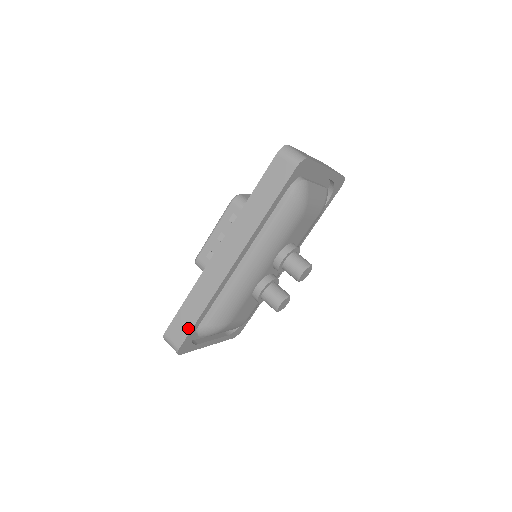
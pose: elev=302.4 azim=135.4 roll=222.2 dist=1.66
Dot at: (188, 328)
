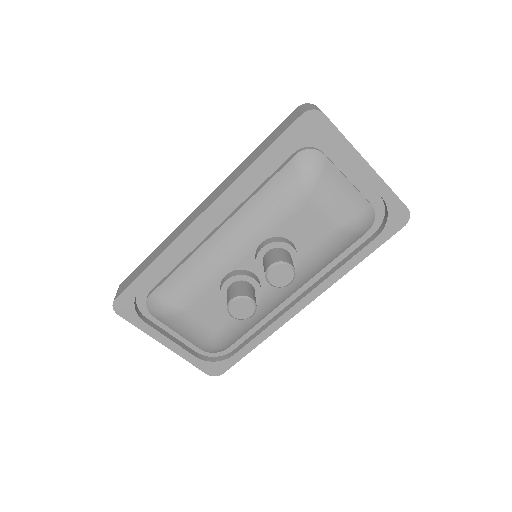
Dot at: (133, 279)
